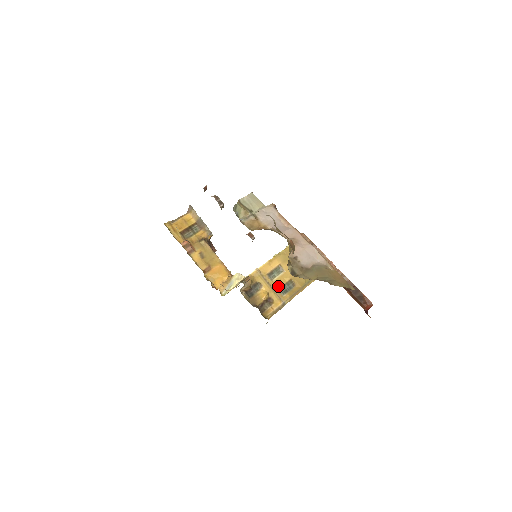
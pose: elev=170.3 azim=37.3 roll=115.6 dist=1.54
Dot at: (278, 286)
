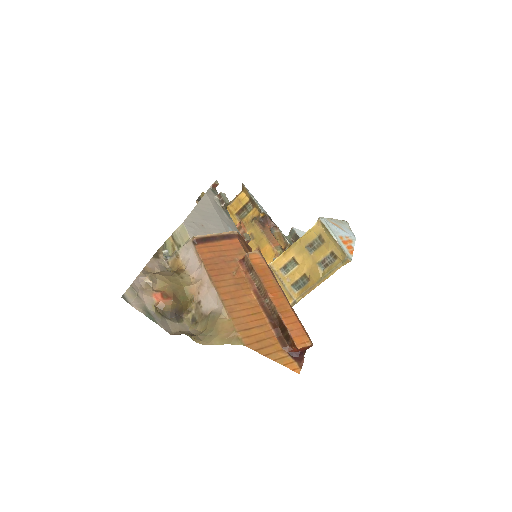
Dot at: (291, 282)
